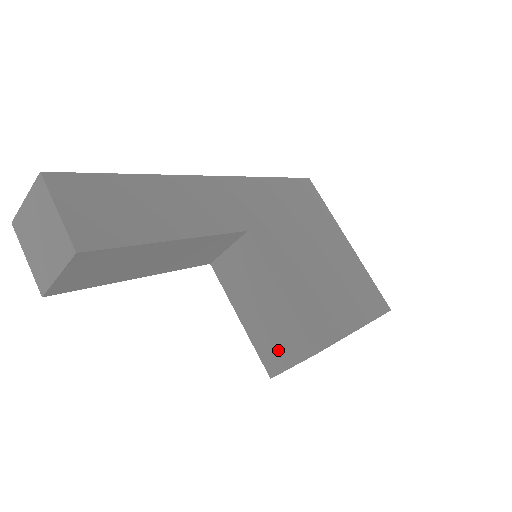
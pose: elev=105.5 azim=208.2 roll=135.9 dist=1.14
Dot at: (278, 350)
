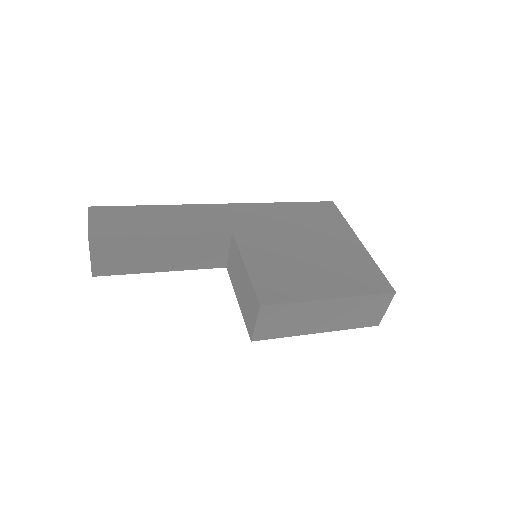
Dot at: (250, 315)
